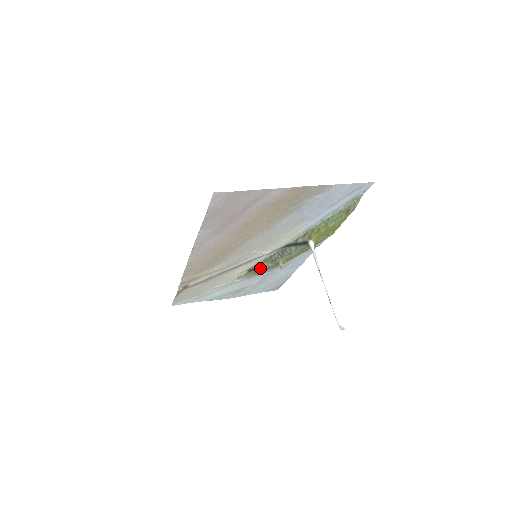
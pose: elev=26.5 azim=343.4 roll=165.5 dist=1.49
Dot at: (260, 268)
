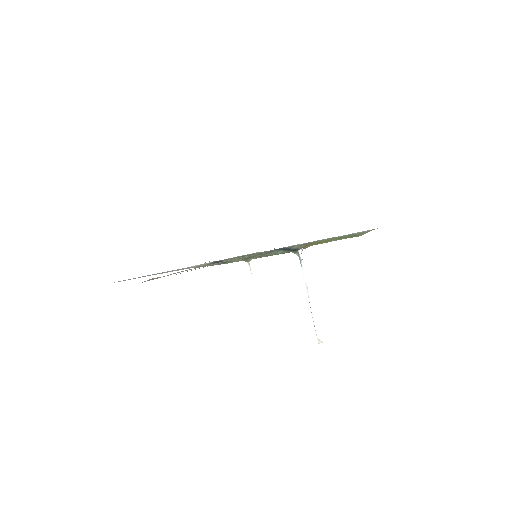
Dot at: (228, 262)
